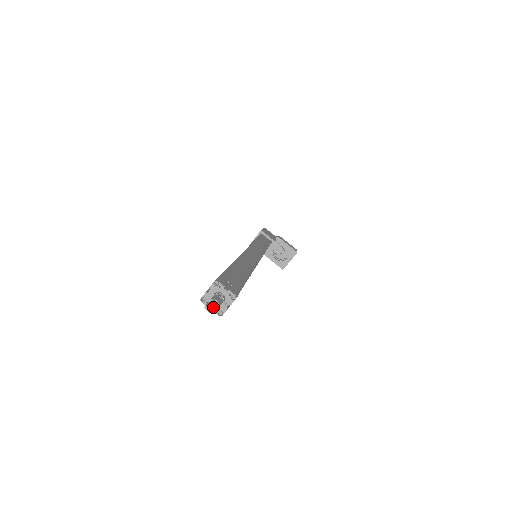
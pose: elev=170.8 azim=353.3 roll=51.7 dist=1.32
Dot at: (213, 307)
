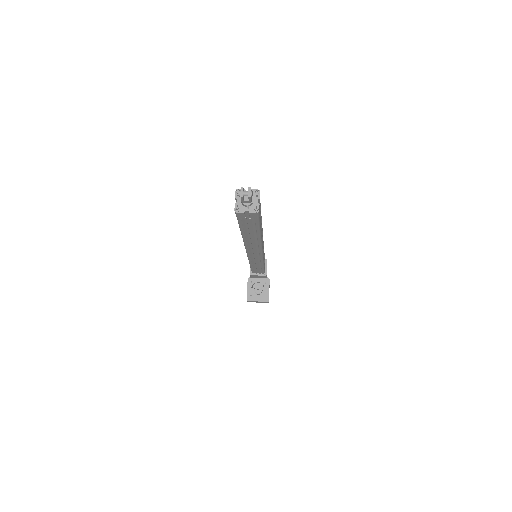
Dot at: (245, 194)
